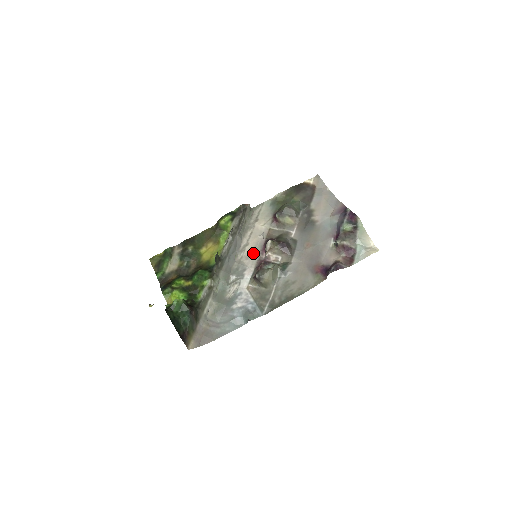
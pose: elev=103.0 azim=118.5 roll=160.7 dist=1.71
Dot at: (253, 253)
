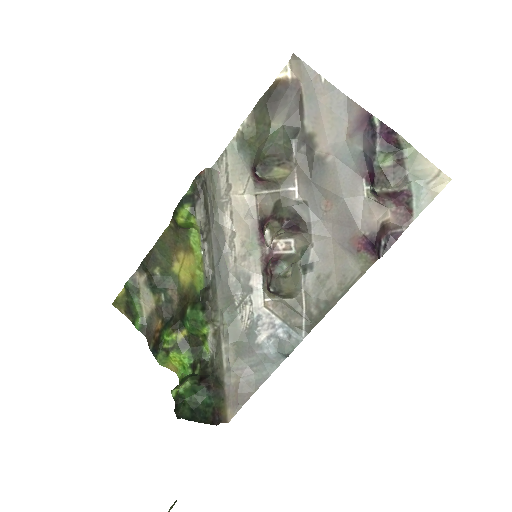
Dot at: (249, 248)
